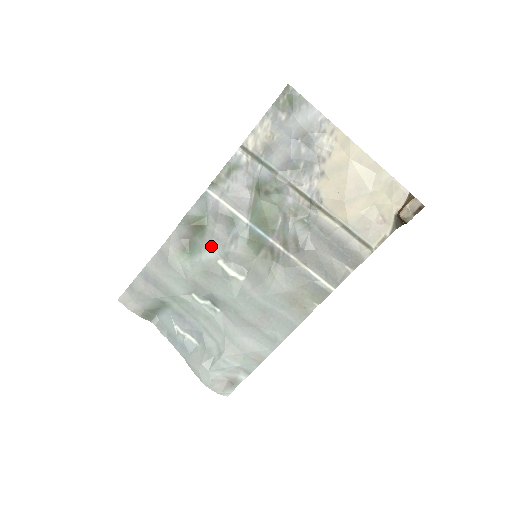
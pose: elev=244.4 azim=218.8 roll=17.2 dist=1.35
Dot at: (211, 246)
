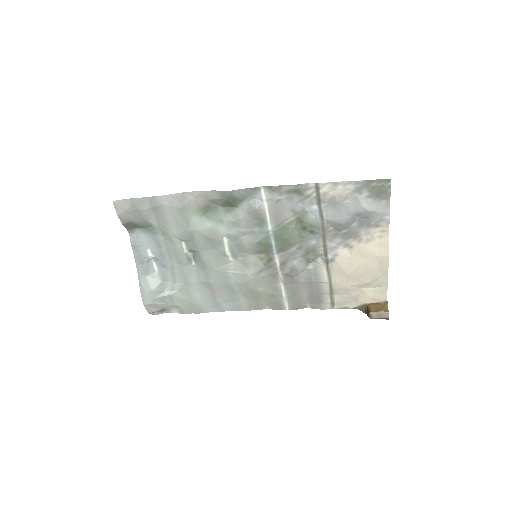
Dot at: (228, 224)
